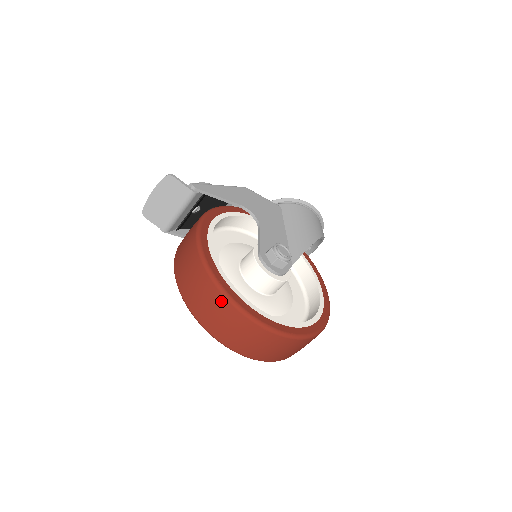
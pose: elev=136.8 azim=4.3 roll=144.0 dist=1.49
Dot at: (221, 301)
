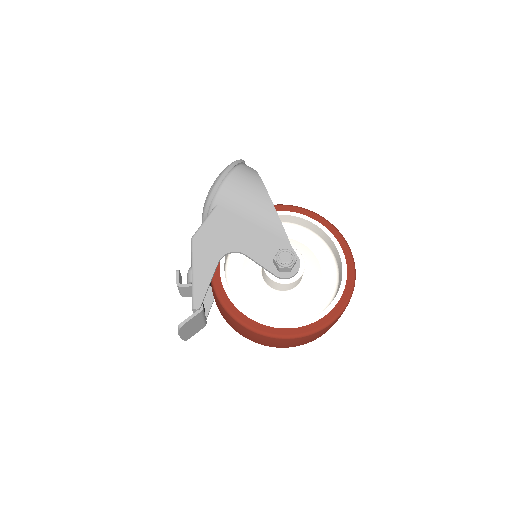
Dot at: (311, 336)
